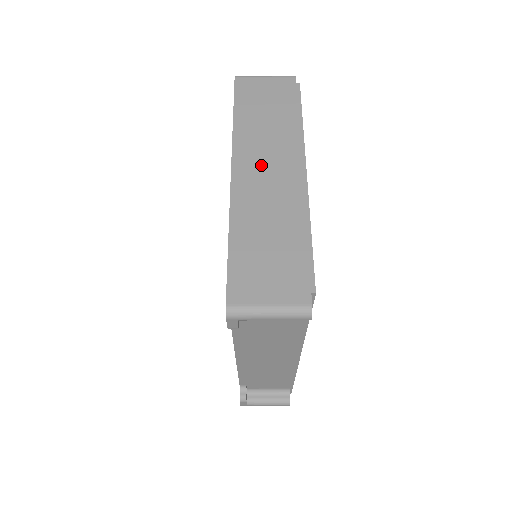
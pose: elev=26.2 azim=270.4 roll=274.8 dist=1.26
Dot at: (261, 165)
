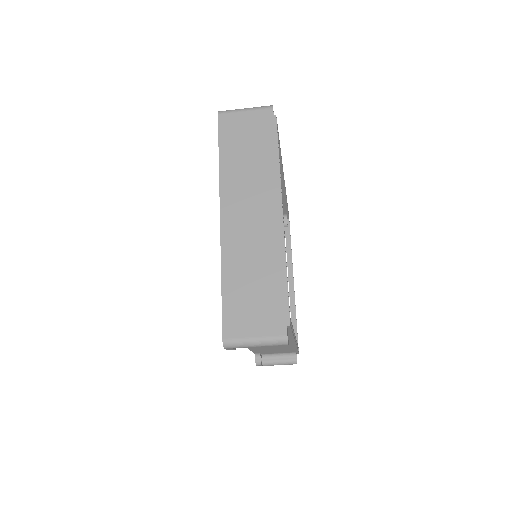
Dot at: (244, 208)
